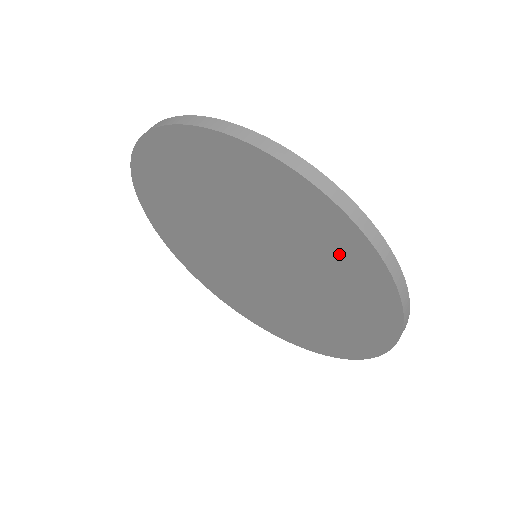
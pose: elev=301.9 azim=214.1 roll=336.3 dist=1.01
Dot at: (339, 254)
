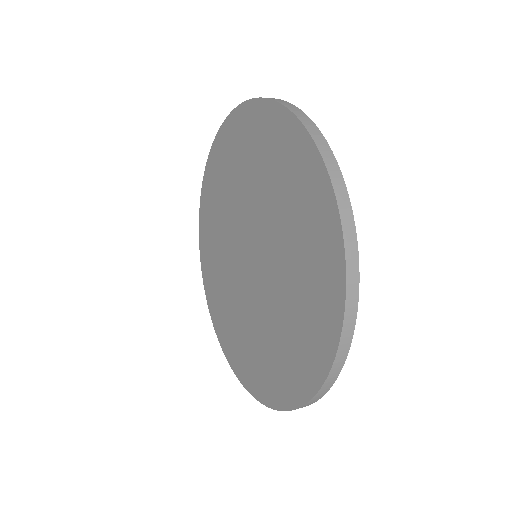
Dot at: (291, 168)
